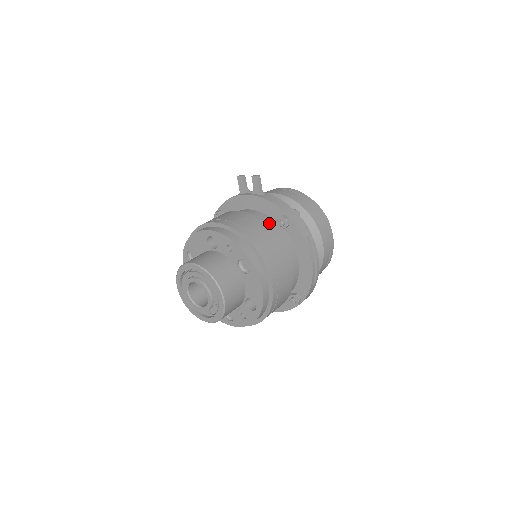
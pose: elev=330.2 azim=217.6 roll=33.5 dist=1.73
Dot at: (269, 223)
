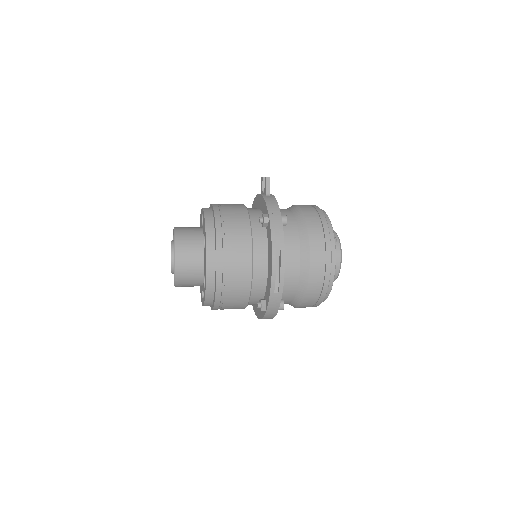
Dot at: (256, 219)
